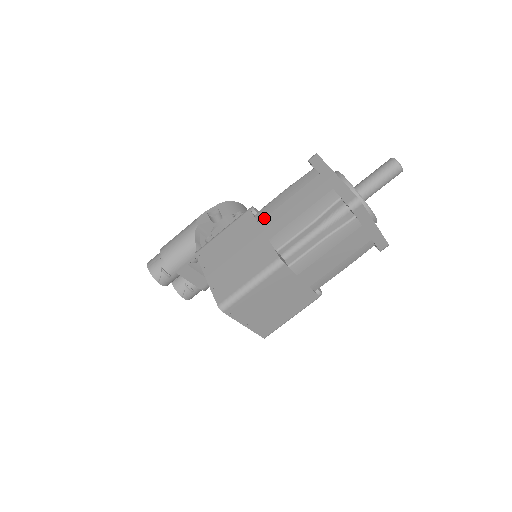
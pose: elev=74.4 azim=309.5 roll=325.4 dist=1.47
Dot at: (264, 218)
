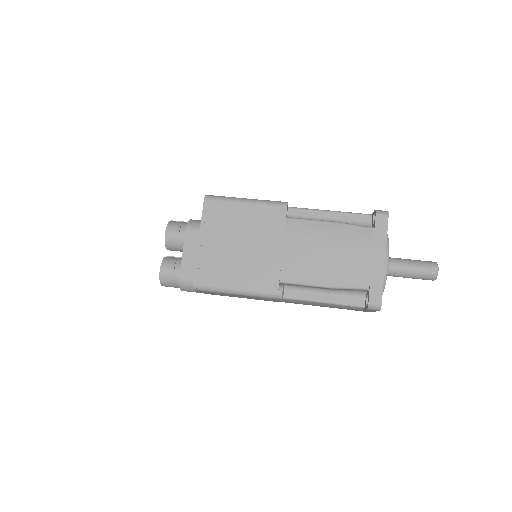
Dot at: occluded
